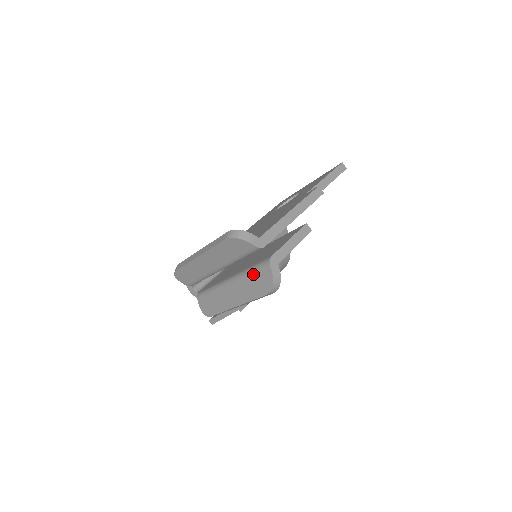
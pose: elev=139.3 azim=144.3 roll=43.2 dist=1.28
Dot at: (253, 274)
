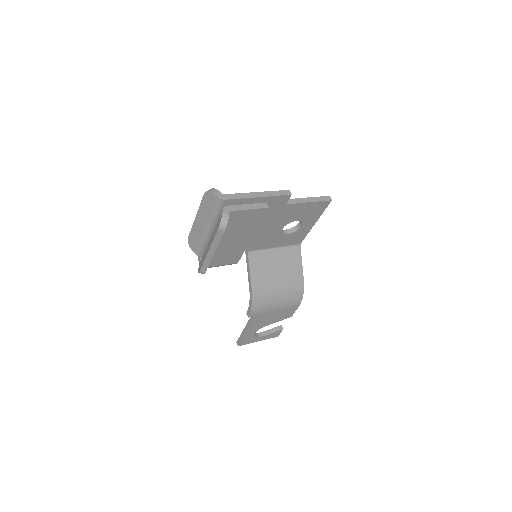
Dot at: (217, 222)
